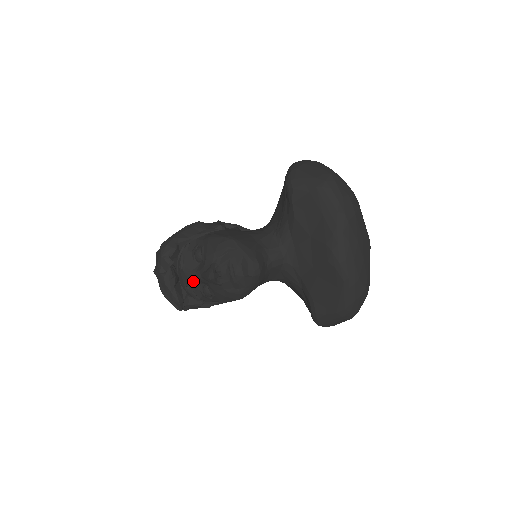
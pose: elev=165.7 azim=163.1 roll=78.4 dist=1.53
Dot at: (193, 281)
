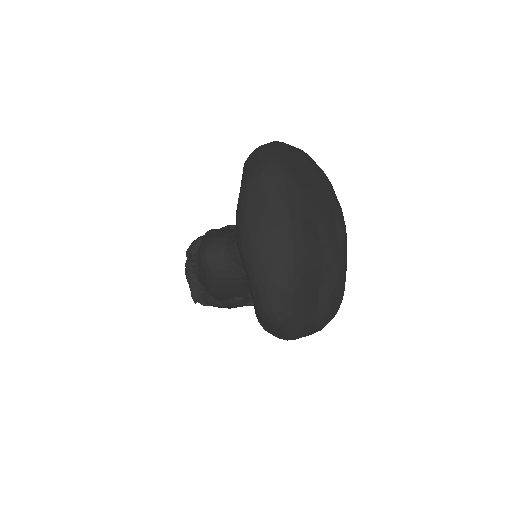
Dot at: occluded
